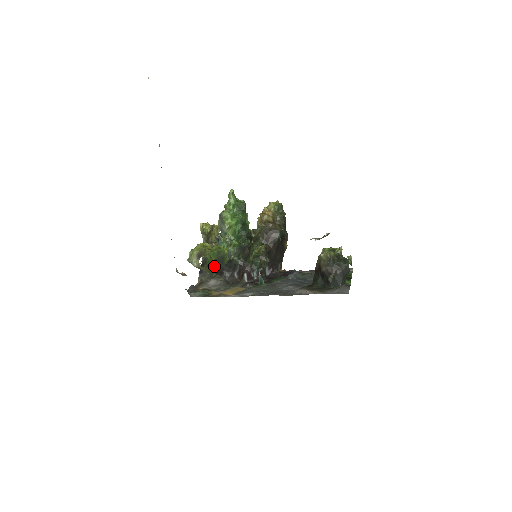
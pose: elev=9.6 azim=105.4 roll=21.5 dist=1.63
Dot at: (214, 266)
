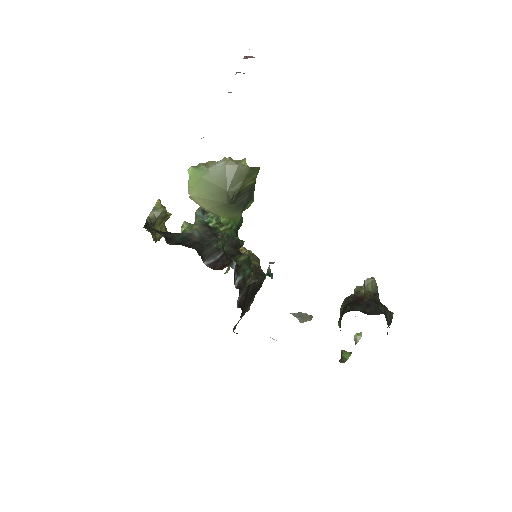
Dot at: (243, 191)
